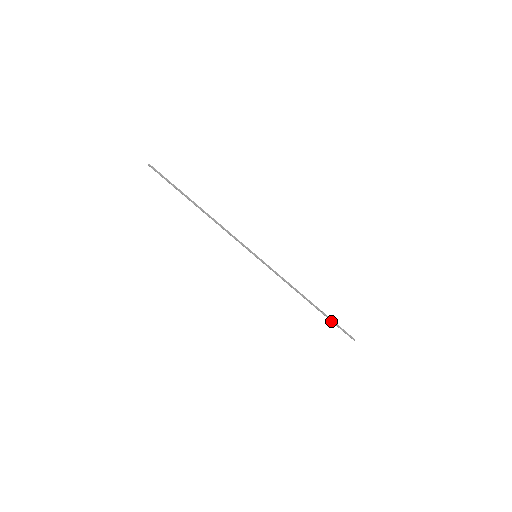
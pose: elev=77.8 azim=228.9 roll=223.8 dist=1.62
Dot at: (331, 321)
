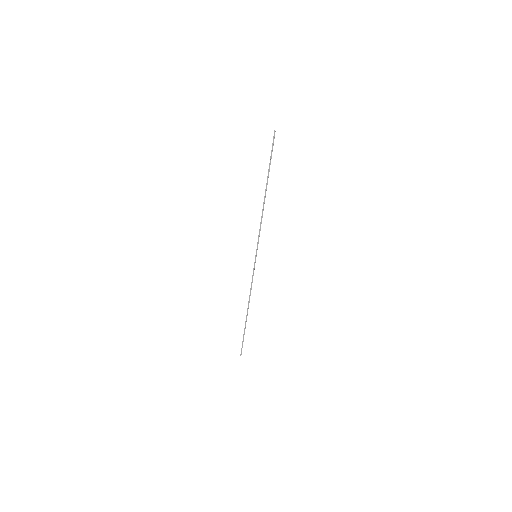
Dot at: (244, 334)
